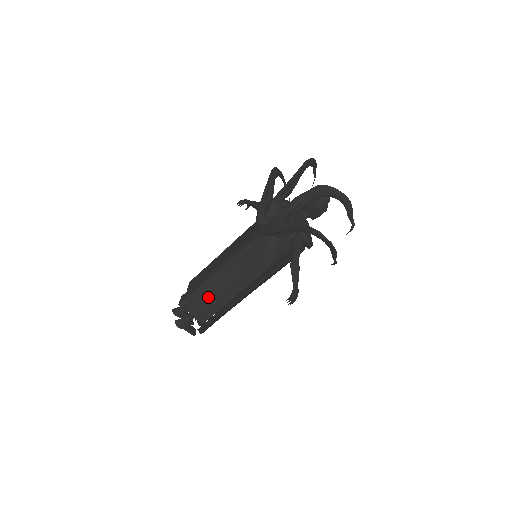
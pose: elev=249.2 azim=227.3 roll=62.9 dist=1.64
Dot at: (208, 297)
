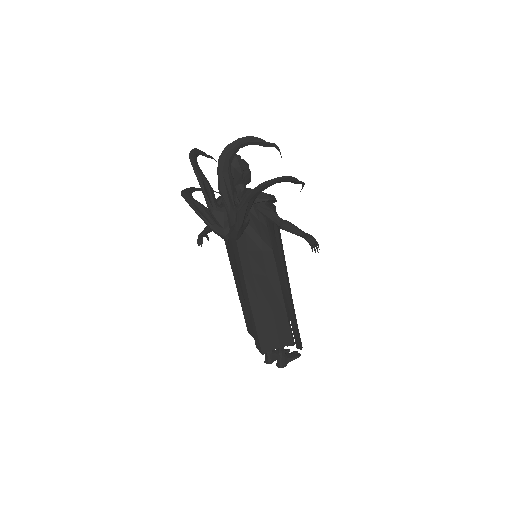
Dot at: (270, 324)
